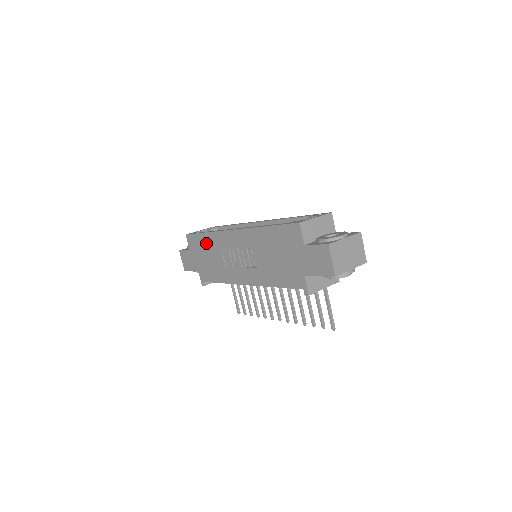
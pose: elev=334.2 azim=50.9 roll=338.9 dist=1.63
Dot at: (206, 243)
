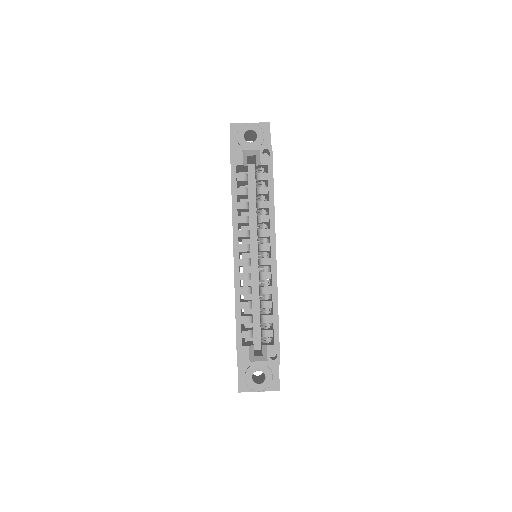
Dot at: occluded
